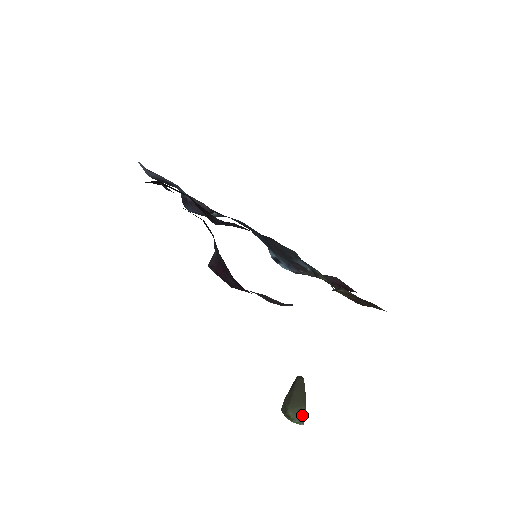
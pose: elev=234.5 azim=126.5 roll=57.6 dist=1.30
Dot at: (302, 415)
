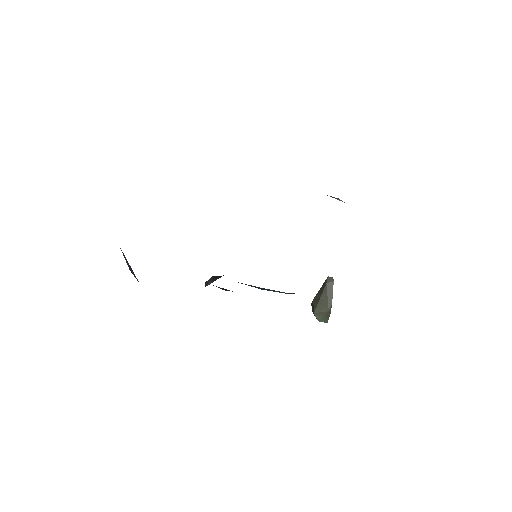
Dot at: (326, 317)
